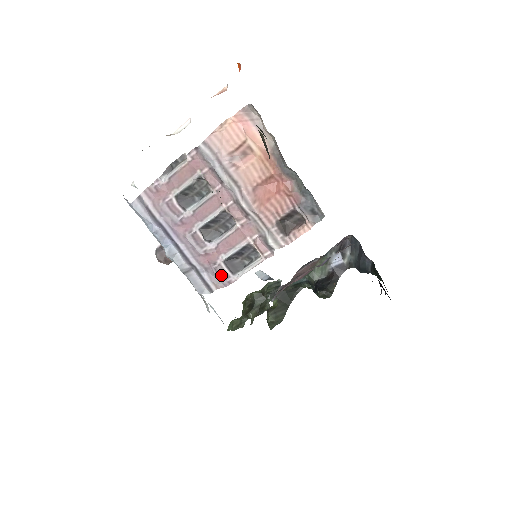
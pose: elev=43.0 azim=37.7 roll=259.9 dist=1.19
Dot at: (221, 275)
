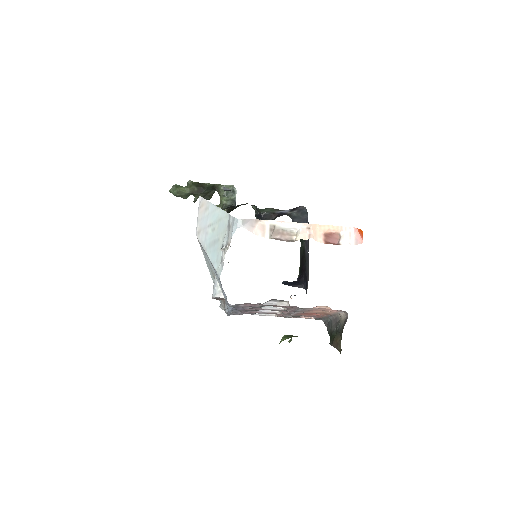
Dot at: occluded
